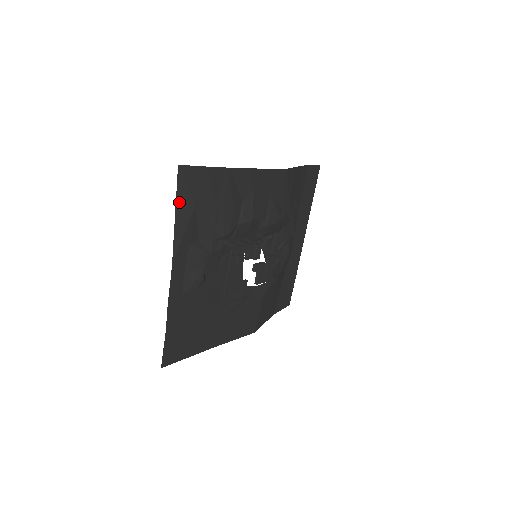
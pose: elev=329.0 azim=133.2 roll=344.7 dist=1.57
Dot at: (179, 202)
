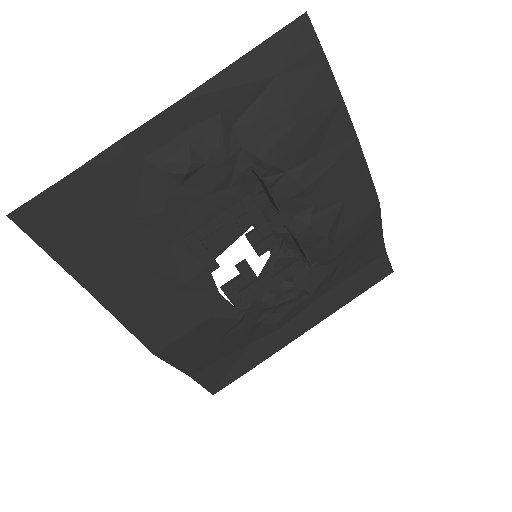
Dot at: (264, 48)
